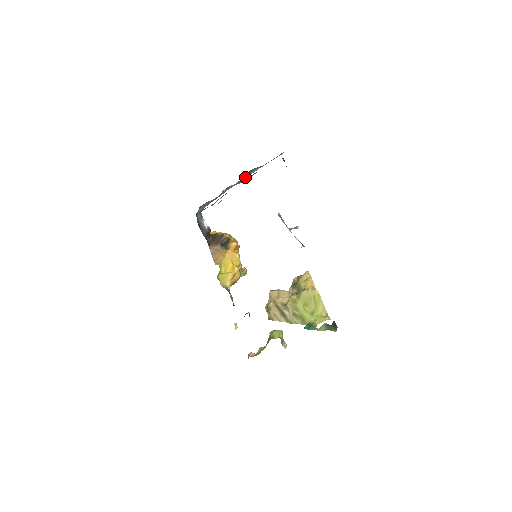
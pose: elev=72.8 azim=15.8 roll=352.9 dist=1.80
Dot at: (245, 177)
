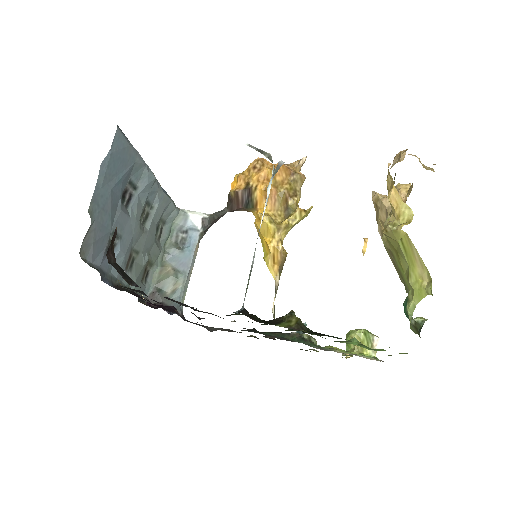
Dot at: (144, 178)
